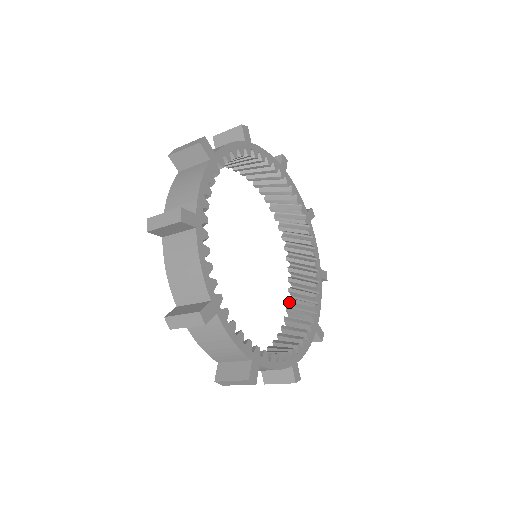
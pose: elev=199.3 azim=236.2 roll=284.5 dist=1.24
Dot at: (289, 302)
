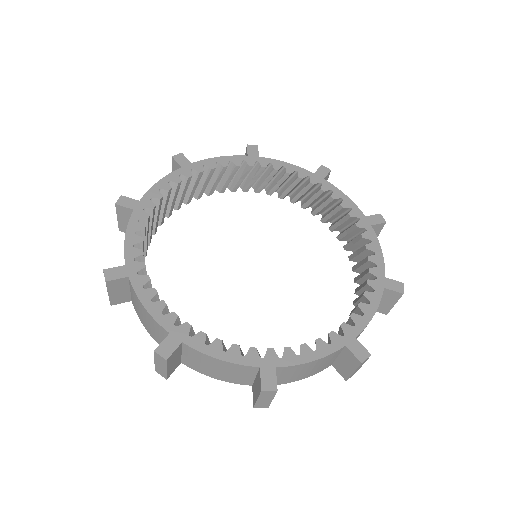
Dot at: occluded
